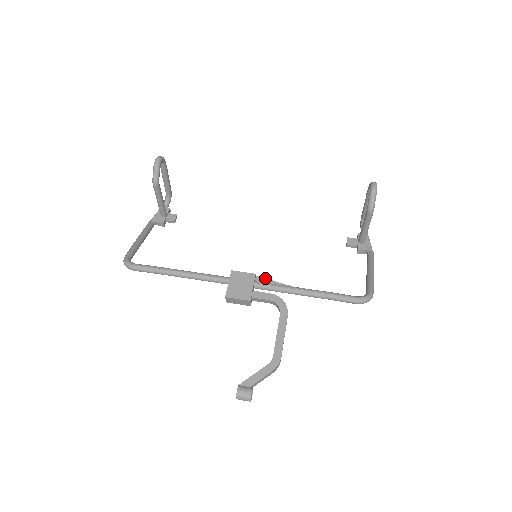
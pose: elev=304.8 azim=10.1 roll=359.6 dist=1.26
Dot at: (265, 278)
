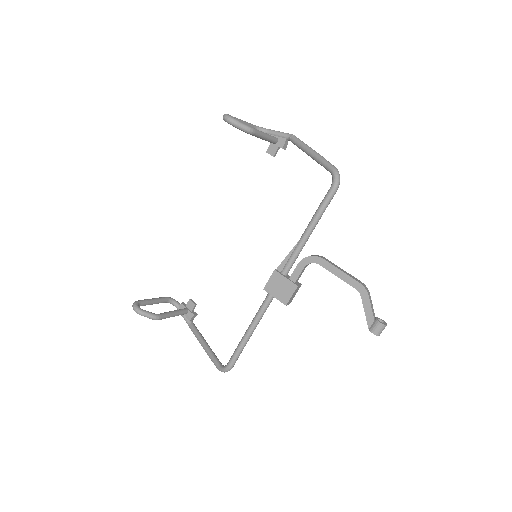
Dot at: (281, 262)
